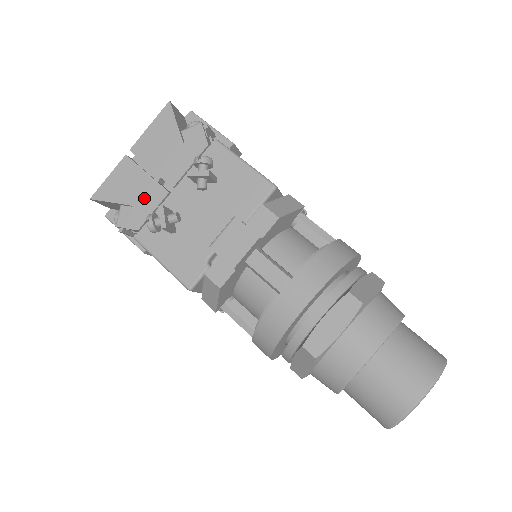
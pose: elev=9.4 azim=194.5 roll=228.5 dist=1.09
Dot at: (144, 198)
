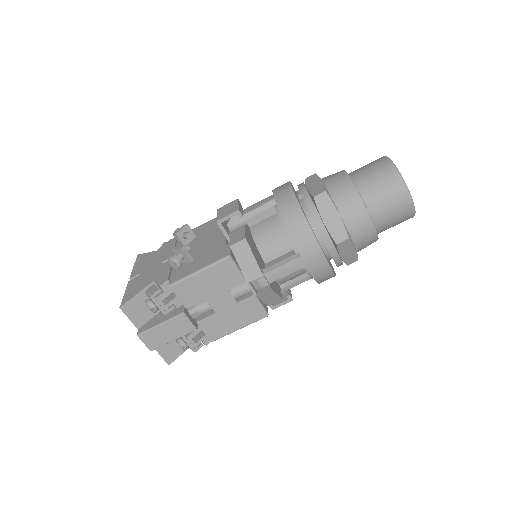
Dot at: (158, 273)
